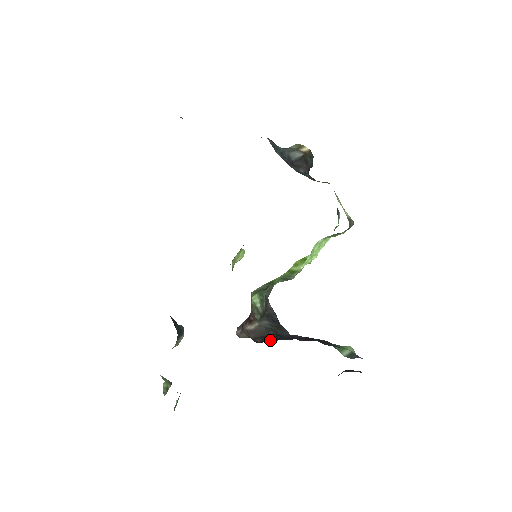
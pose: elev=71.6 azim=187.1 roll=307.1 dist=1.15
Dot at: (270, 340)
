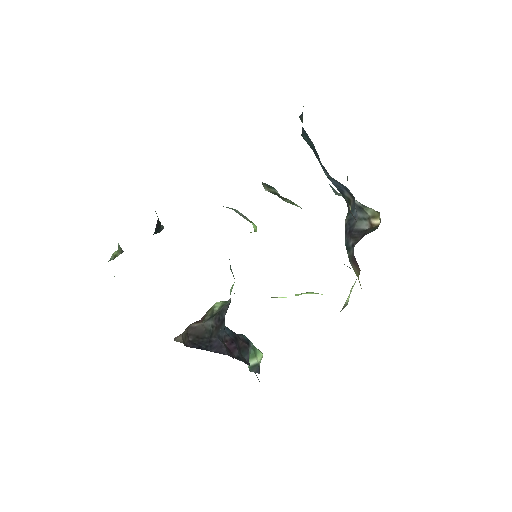
Dot at: (199, 344)
